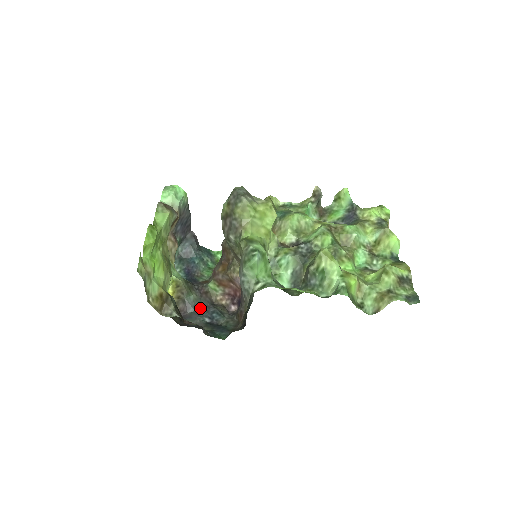
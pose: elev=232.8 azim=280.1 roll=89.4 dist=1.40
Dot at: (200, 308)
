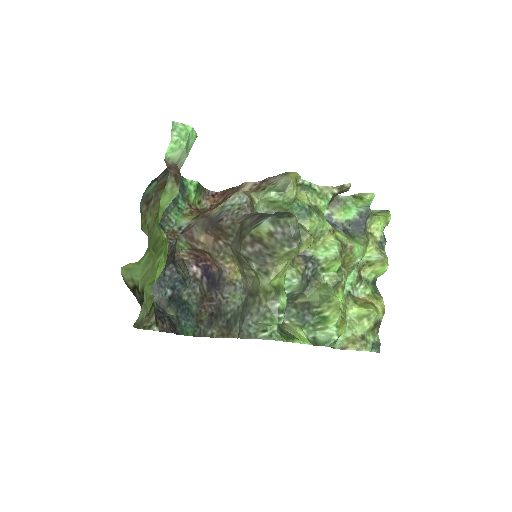
Dot at: (163, 274)
